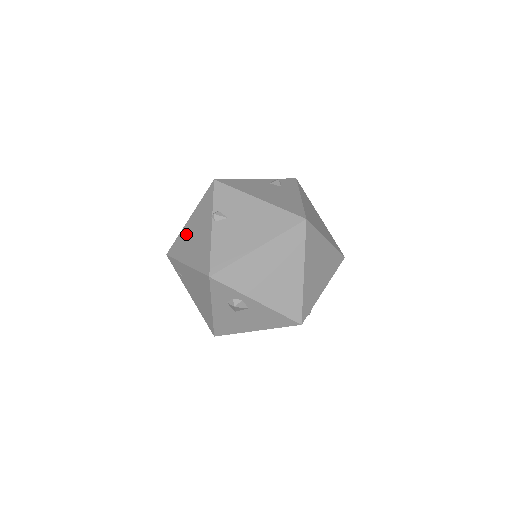
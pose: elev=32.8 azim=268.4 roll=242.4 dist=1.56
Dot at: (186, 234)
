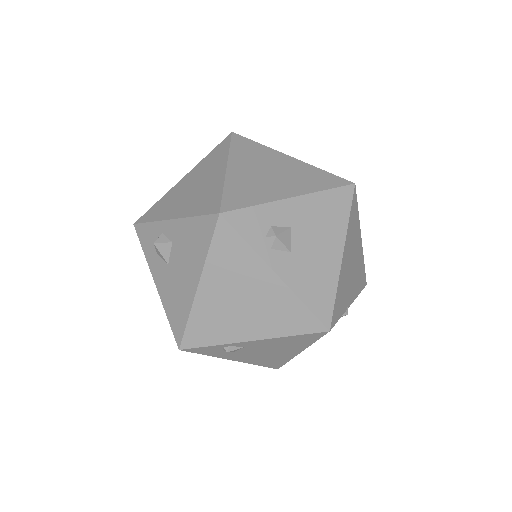
Dot at: occluded
